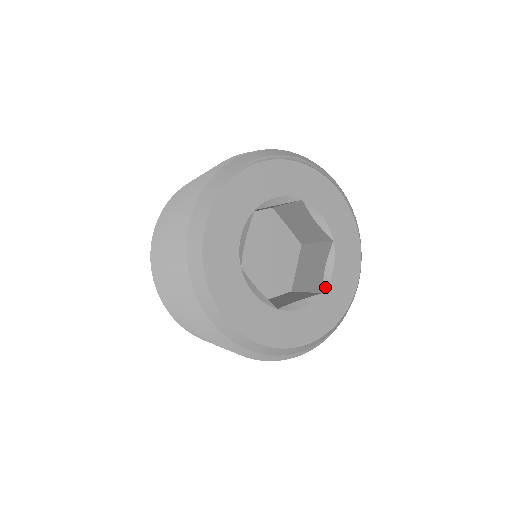
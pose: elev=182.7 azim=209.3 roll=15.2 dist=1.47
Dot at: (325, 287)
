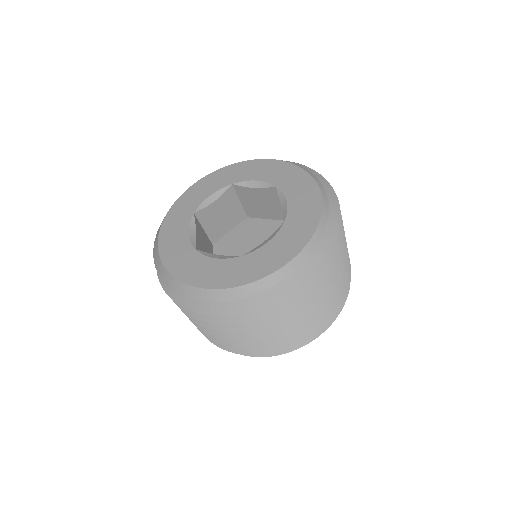
Dot at: (285, 217)
